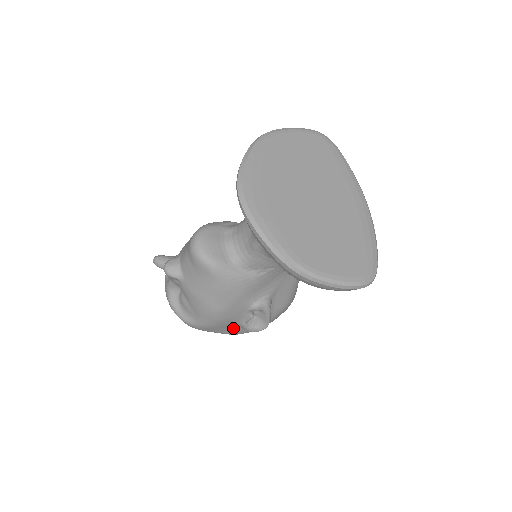
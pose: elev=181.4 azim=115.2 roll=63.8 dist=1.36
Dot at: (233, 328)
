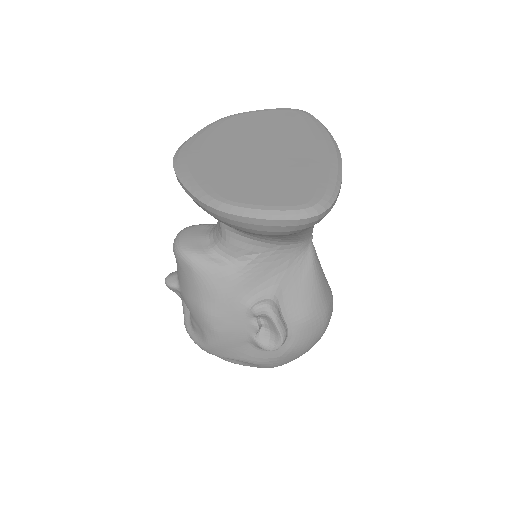
Dot at: (249, 349)
